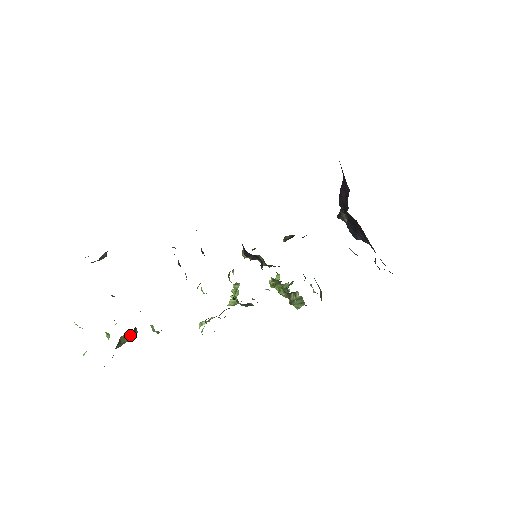
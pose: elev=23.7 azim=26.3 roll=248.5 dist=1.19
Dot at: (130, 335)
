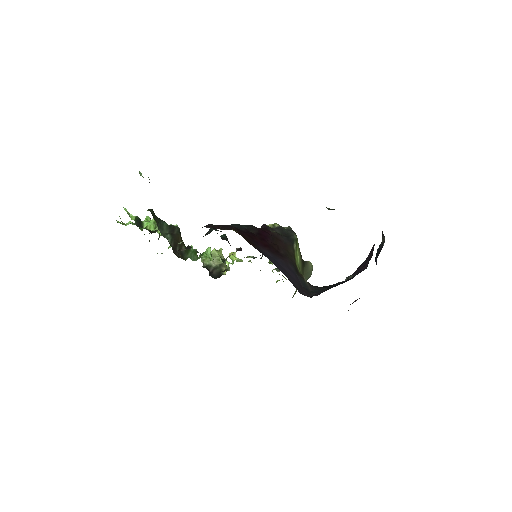
Dot at: occluded
